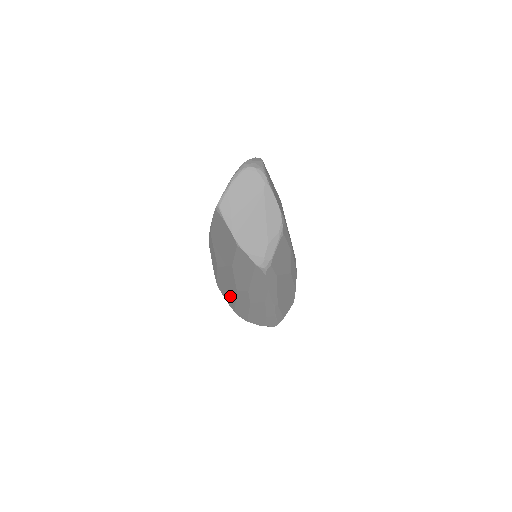
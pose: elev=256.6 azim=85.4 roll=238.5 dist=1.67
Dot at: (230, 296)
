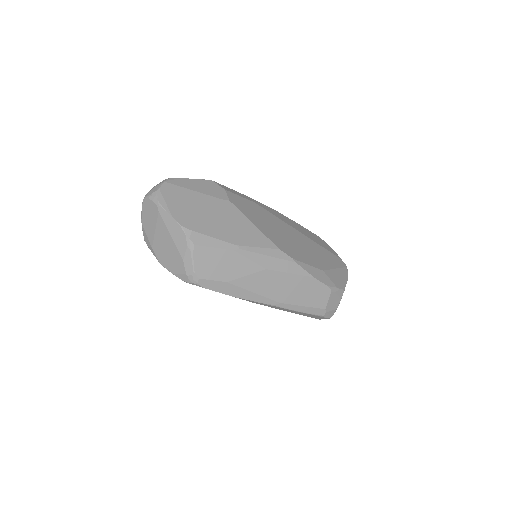
Dot at: occluded
